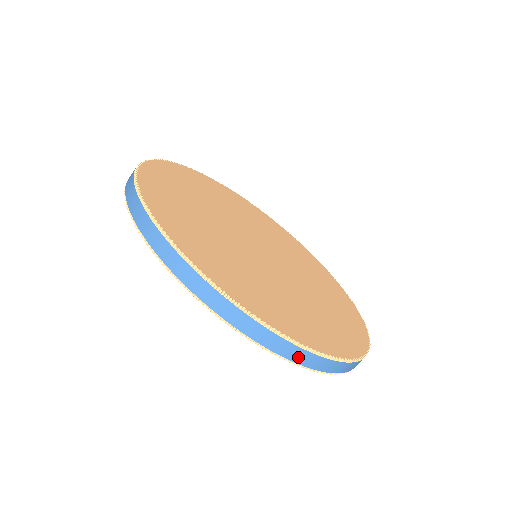
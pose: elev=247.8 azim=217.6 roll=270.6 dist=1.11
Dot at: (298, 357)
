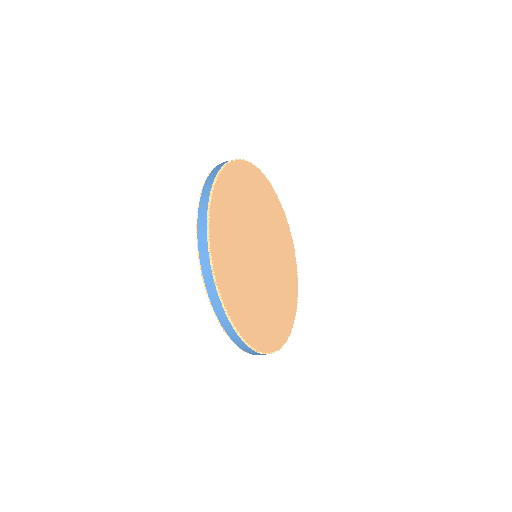
Dot at: occluded
